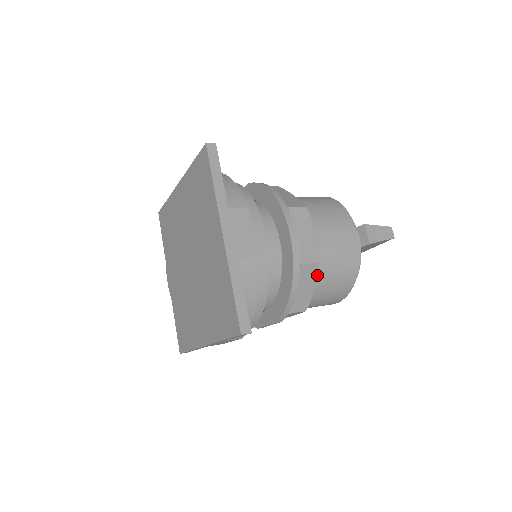
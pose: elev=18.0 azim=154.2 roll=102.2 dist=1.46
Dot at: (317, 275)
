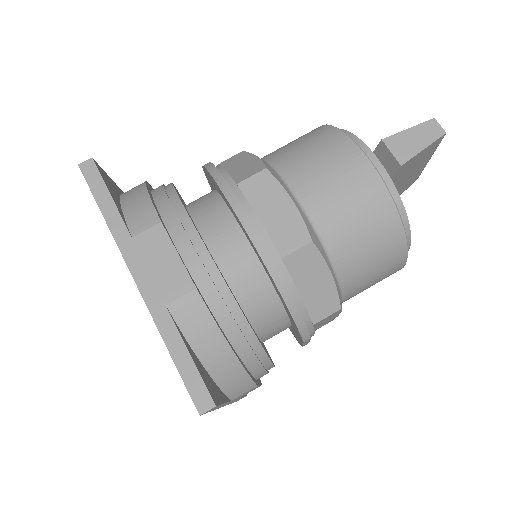
Dot at: (322, 258)
